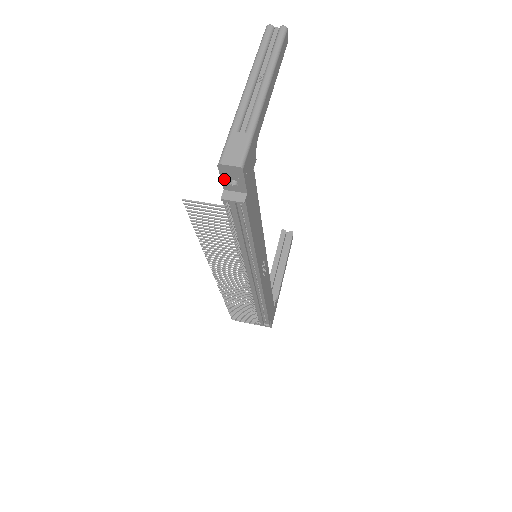
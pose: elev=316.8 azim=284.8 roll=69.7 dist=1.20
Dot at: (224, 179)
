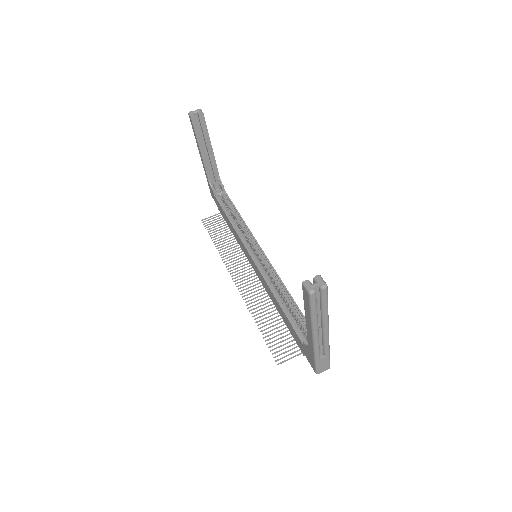
Dot at: occluded
